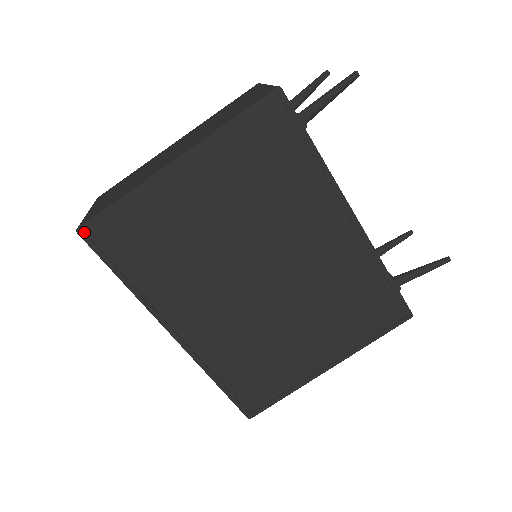
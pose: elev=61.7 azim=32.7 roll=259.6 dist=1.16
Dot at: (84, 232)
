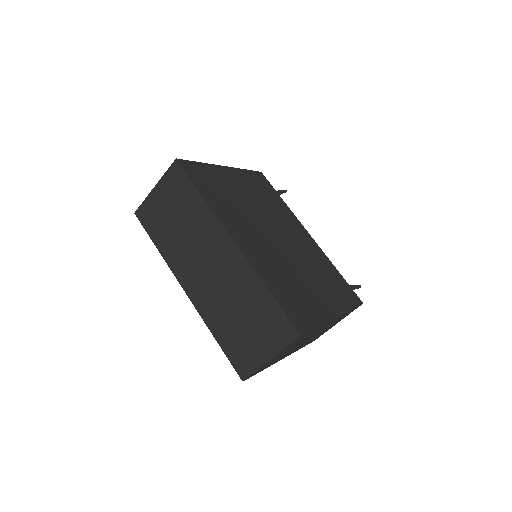
Dot at: (179, 162)
